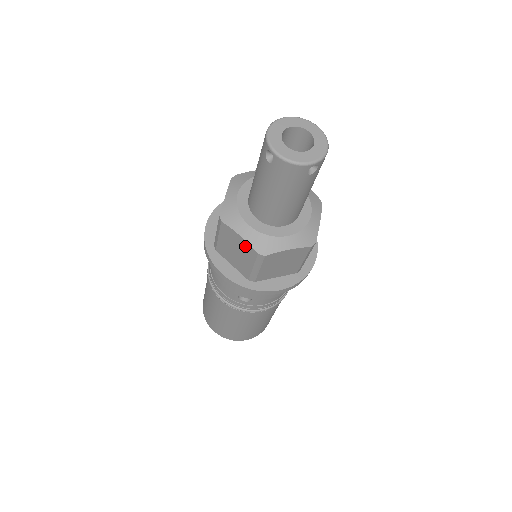
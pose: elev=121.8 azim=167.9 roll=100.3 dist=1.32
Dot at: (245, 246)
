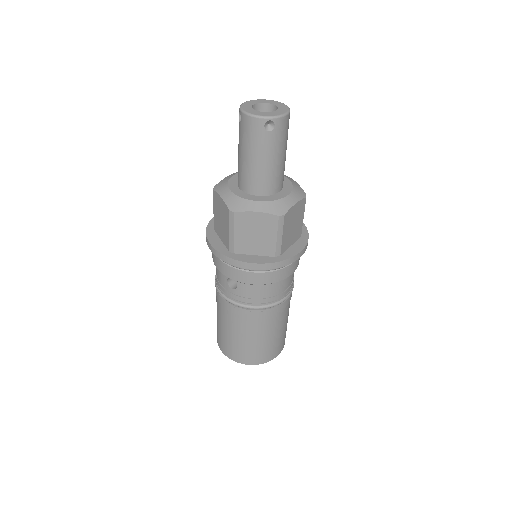
Dot at: (224, 207)
